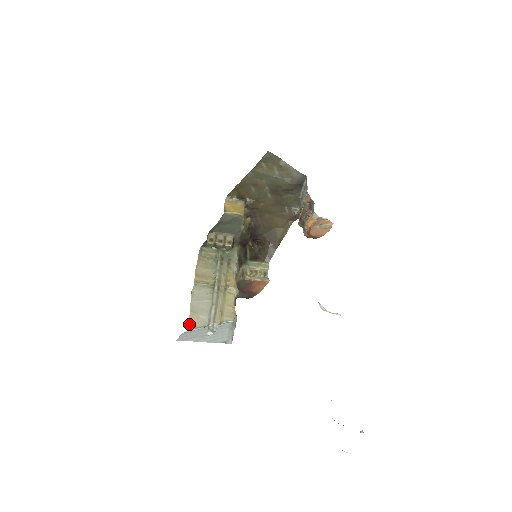
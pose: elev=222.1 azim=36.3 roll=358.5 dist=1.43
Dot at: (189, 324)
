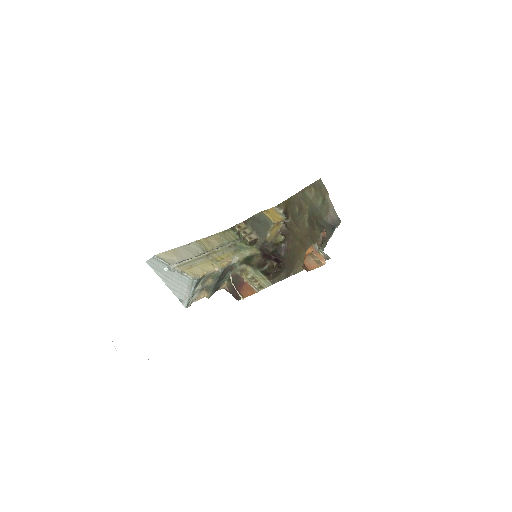
Dot at: (161, 254)
